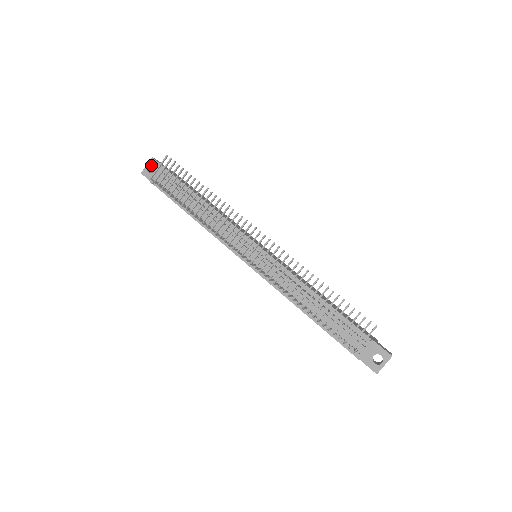
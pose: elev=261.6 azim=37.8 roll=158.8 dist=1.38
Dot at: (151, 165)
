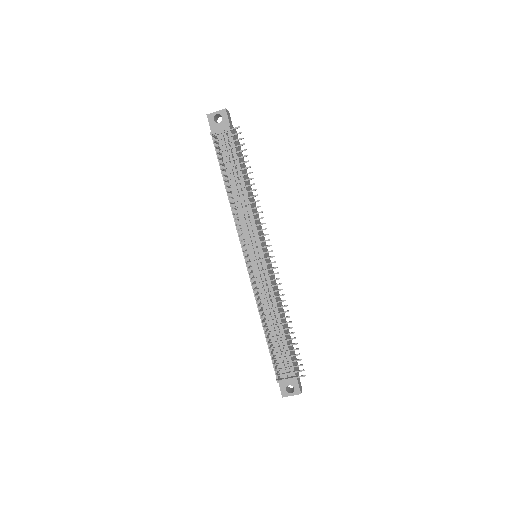
Dot at: (220, 114)
